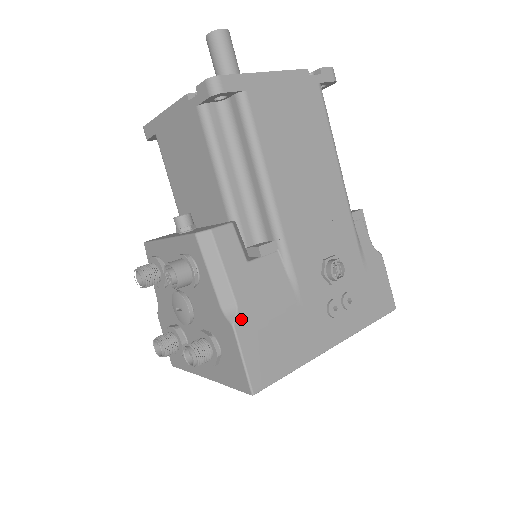
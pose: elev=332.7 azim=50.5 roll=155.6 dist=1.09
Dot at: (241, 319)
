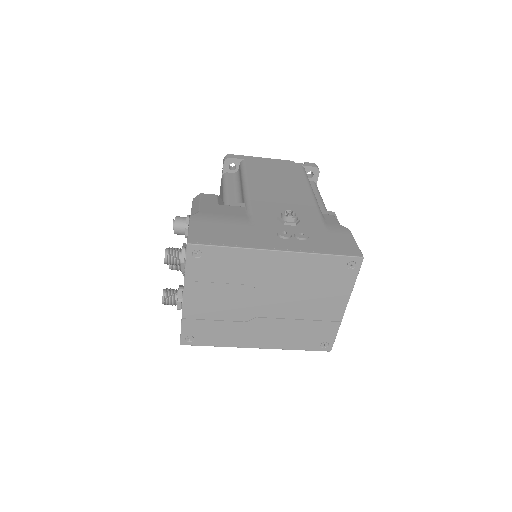
Dot at: (198, 215)
